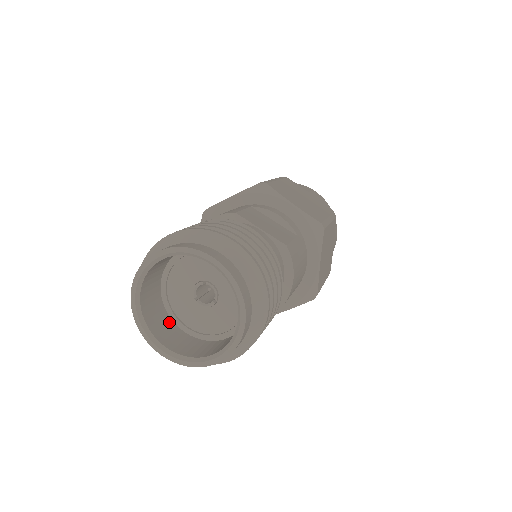
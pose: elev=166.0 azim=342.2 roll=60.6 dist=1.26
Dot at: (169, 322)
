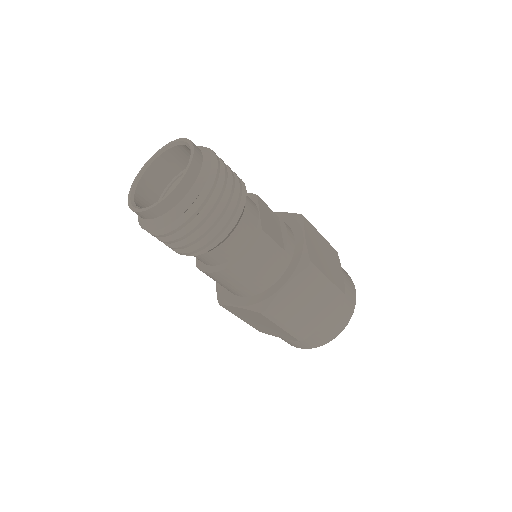
Dot at: (155, 199)
